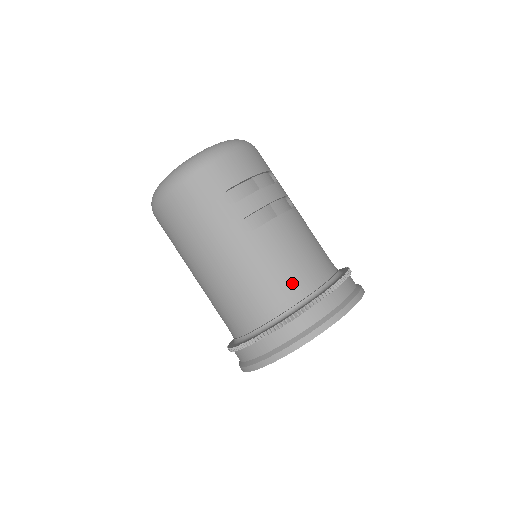
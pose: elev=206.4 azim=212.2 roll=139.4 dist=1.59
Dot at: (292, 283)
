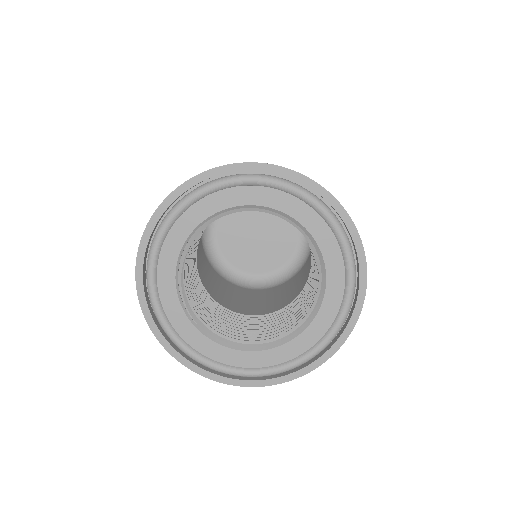
Dot at: occluded
